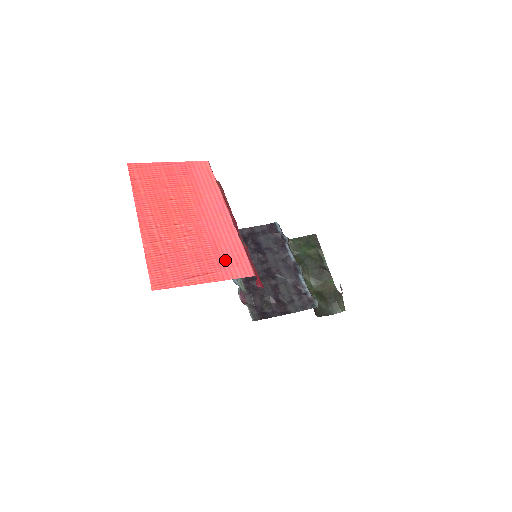
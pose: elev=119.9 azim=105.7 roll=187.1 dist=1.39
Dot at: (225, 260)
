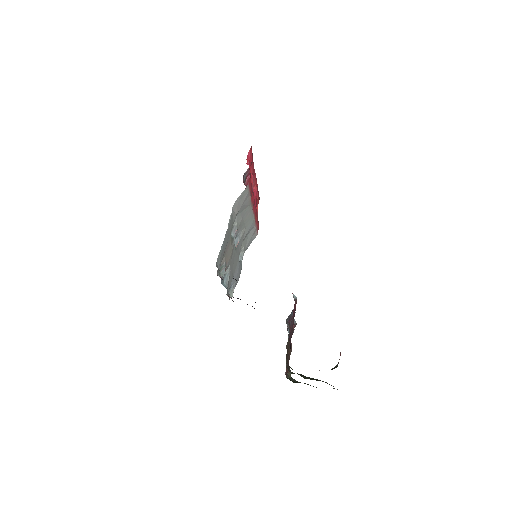
Dot at: occluded
